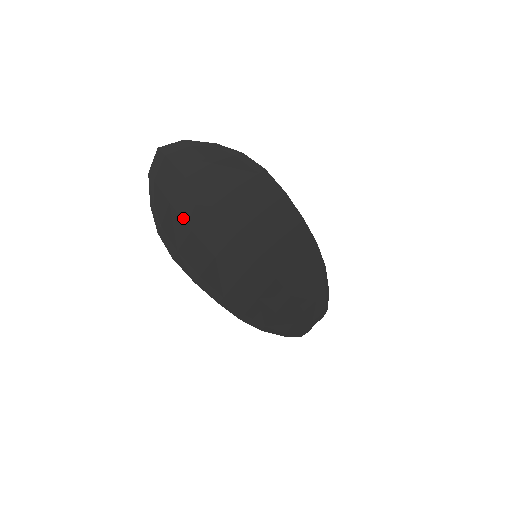
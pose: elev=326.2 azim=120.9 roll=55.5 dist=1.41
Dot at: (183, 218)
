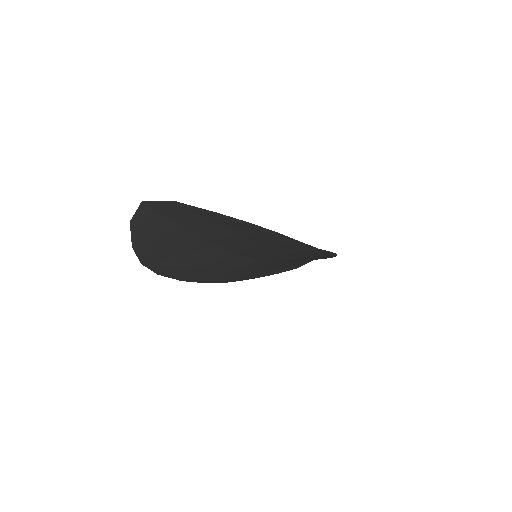
Dot at: (172, 250)
